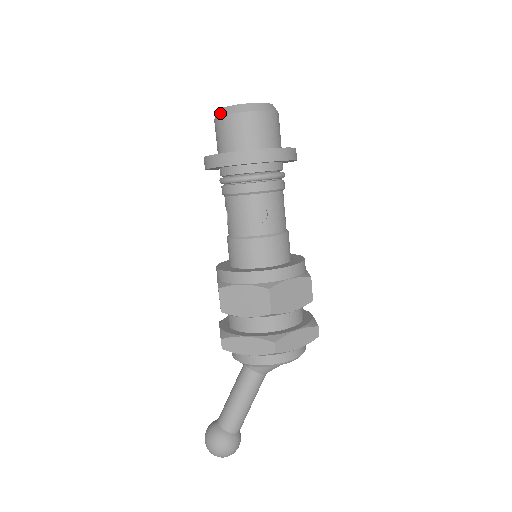
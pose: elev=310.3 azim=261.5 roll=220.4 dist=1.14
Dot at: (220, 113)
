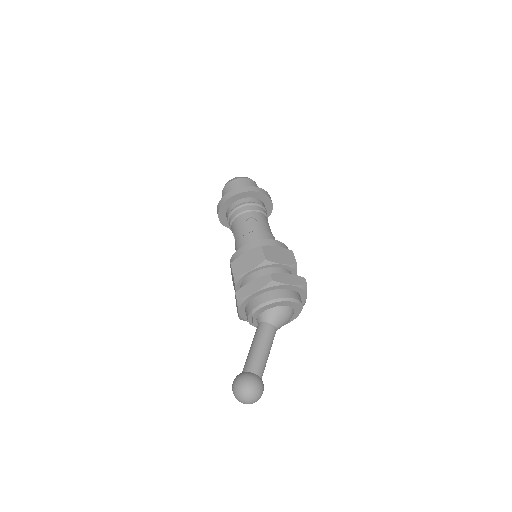
Dot at: (224, 187)
